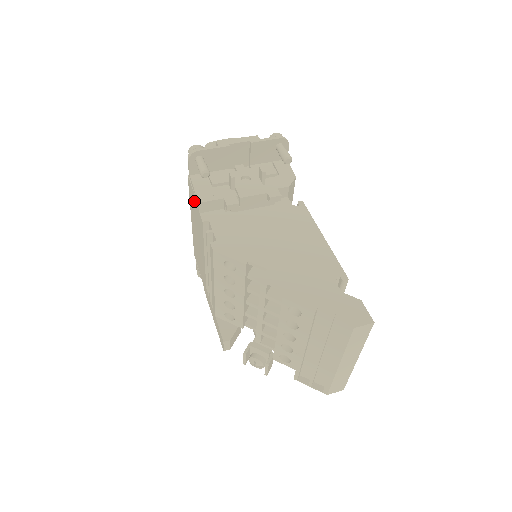
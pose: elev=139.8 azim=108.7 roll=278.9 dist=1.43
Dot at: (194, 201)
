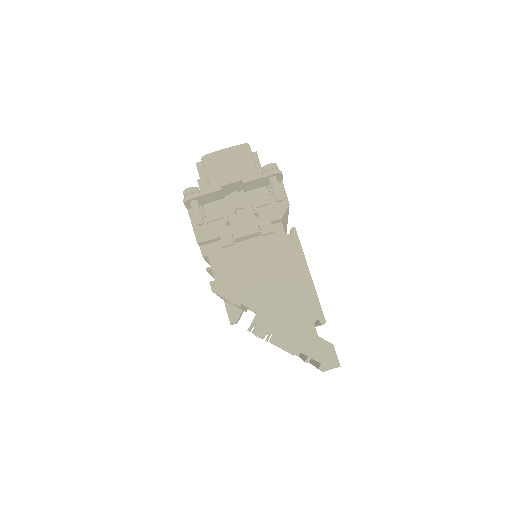
Dot at: occluded
